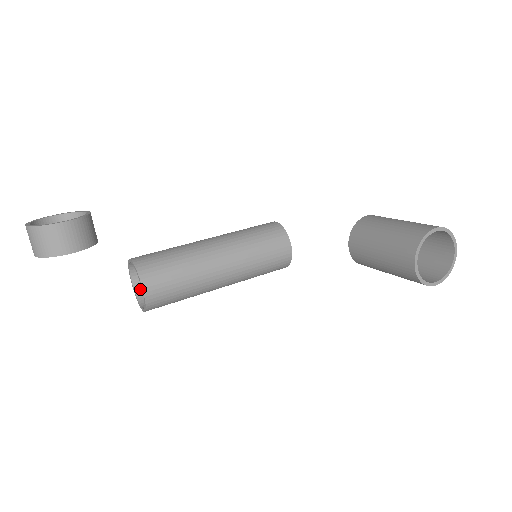
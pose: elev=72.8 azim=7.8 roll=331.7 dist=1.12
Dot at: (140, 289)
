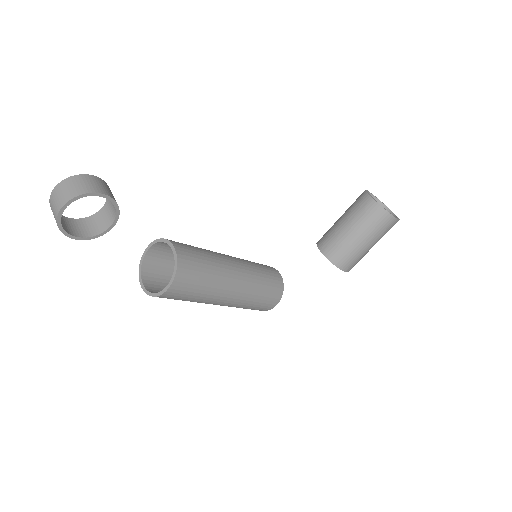
Dot at: occluded
